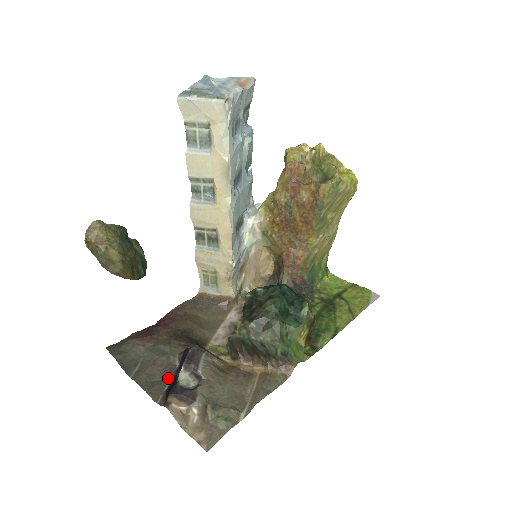
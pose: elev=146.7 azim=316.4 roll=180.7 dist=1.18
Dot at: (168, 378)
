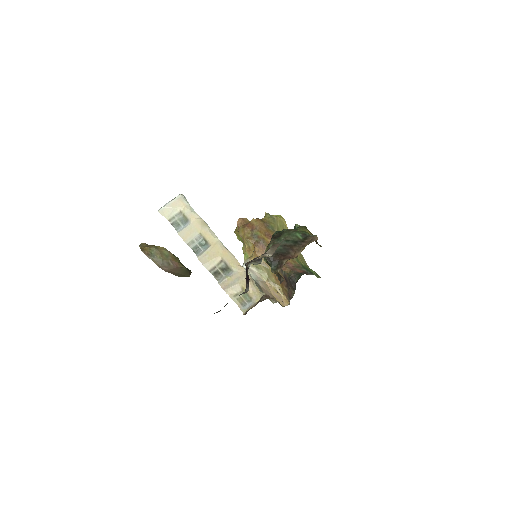
Dot at: occluded
